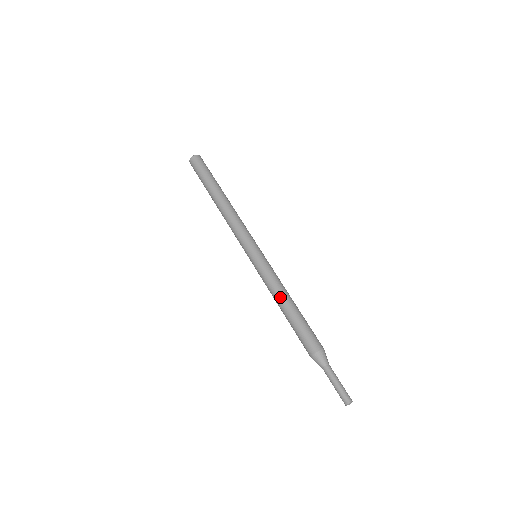
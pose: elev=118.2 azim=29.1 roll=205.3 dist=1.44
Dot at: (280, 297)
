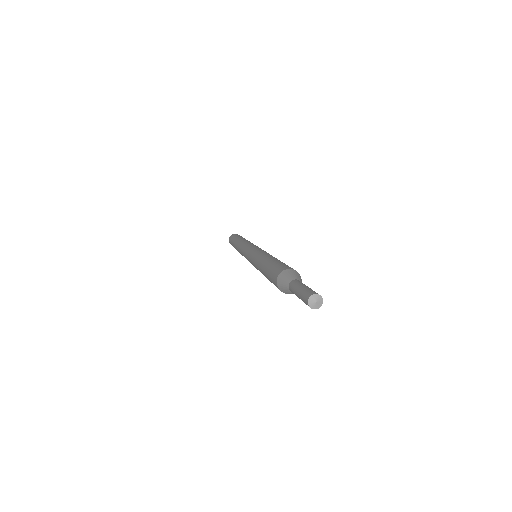
Dot at: (263, 256)
